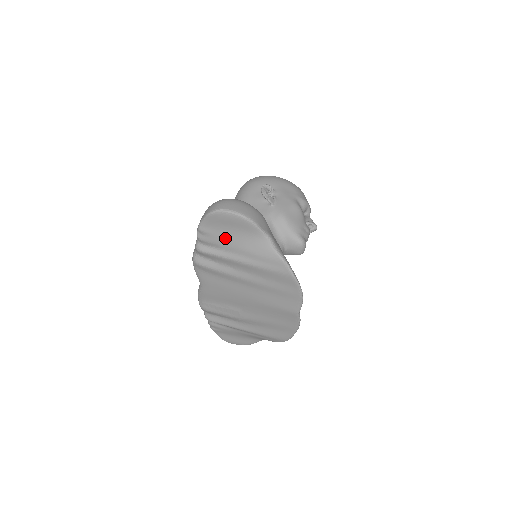
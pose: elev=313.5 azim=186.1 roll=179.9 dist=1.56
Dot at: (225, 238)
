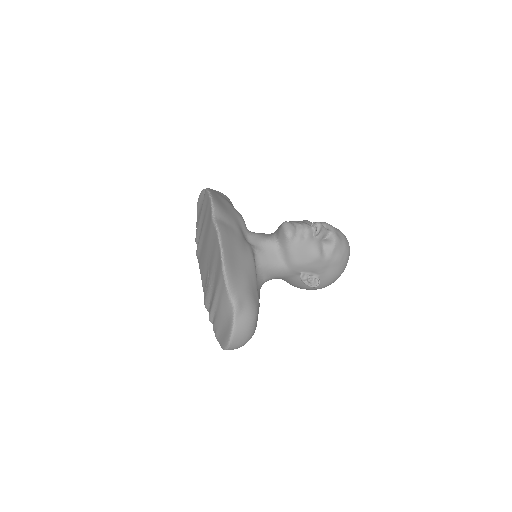
Dot at: (199, 215)
